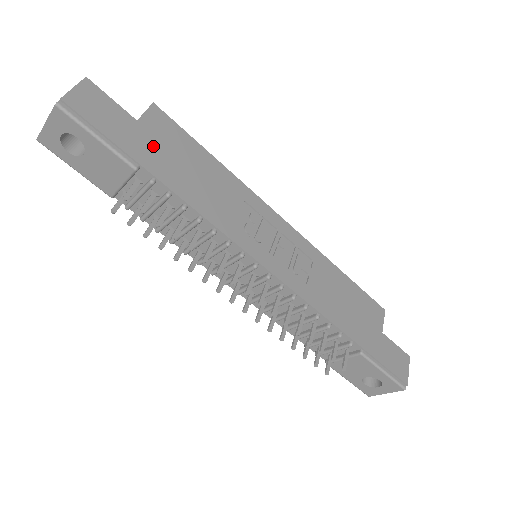
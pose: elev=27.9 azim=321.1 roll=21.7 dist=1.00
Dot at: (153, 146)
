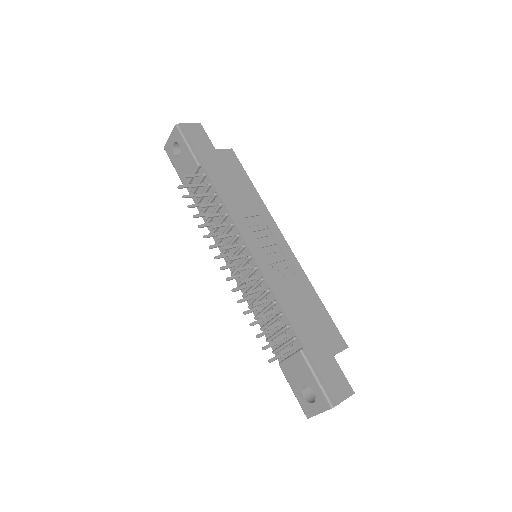
Dot at: (217, 162)
